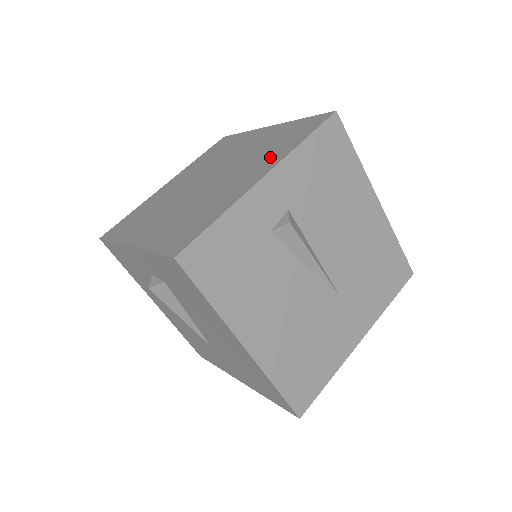
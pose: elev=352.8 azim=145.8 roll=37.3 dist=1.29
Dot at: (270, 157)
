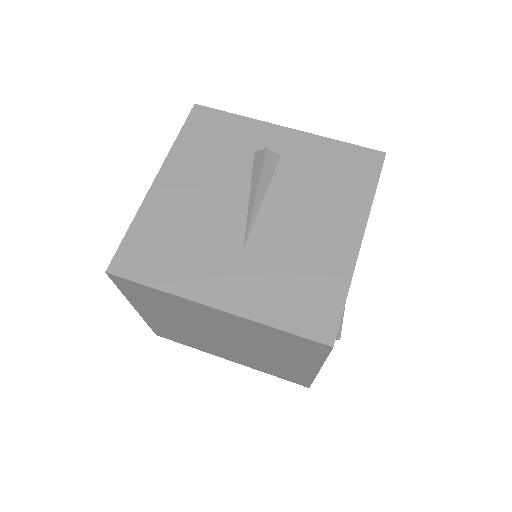
Dot at: occluded
